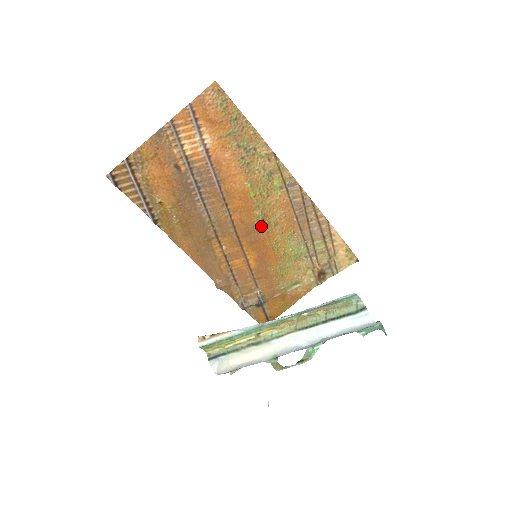
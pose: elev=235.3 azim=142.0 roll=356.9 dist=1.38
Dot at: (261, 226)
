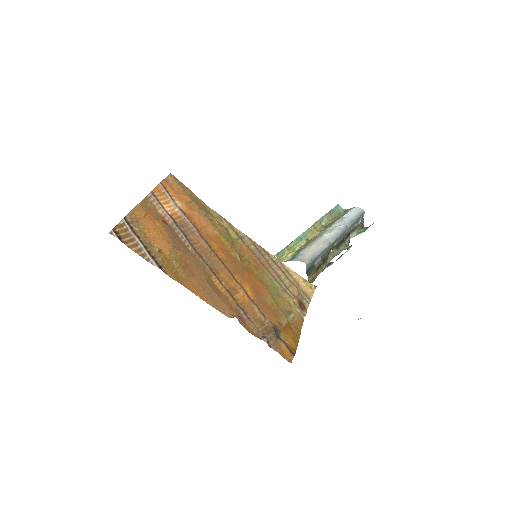
Dot at: (241, 262)
